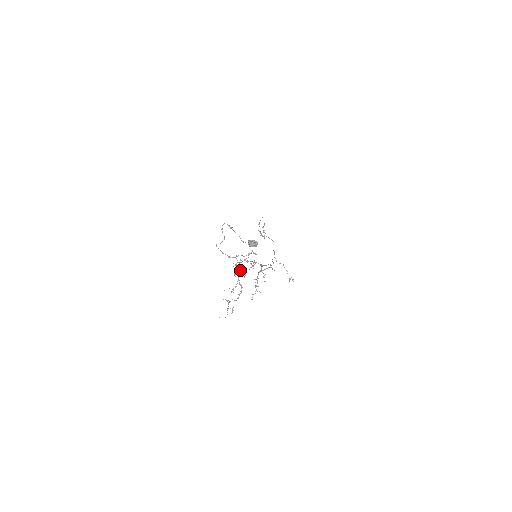
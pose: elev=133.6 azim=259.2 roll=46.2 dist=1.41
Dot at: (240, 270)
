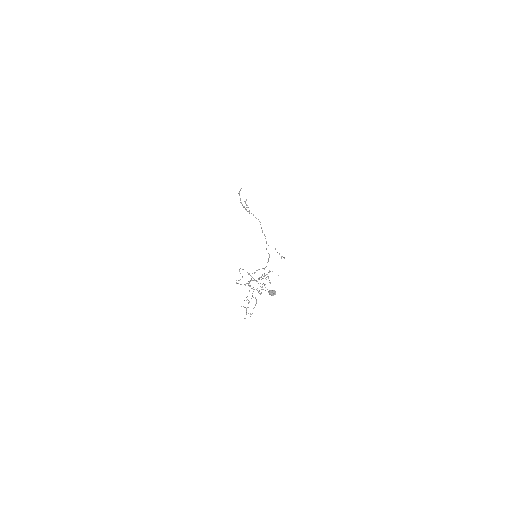
Dot at: (253, 287)
